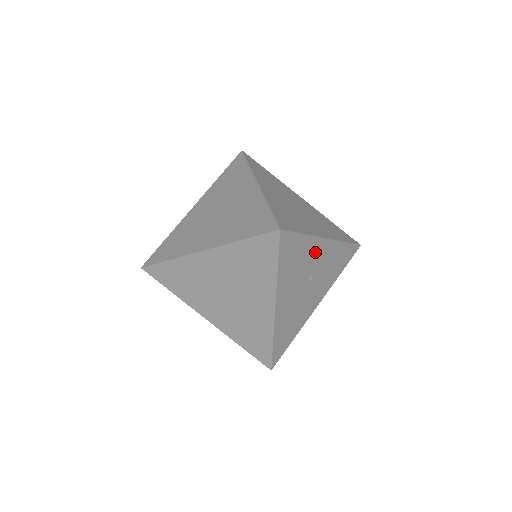
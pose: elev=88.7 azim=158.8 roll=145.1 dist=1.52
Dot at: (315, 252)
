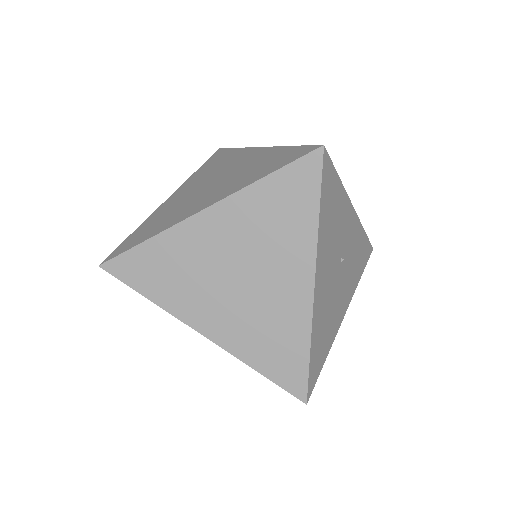
Dot at: (345, 219)
